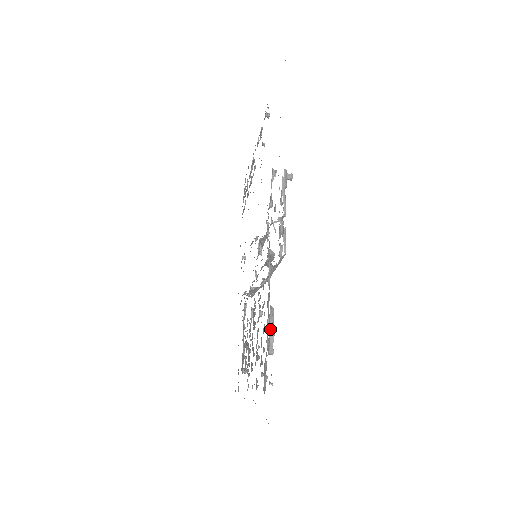
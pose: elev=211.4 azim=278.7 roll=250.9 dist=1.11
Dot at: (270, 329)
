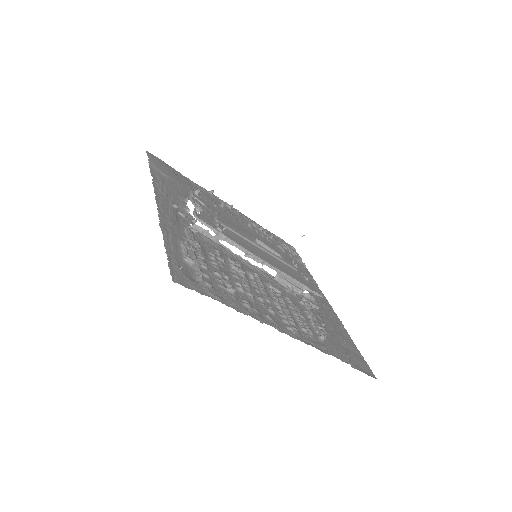
Dot at: (183, 249)
